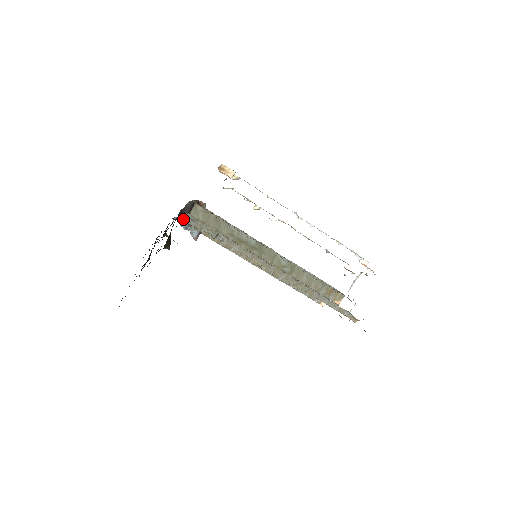
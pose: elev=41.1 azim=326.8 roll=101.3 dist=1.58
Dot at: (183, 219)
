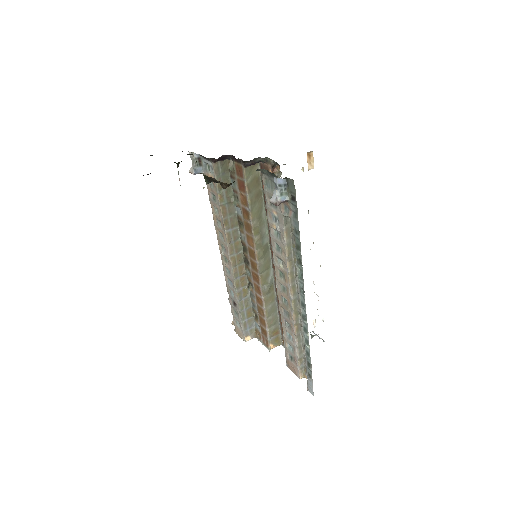
Dot at: (216, 164)
